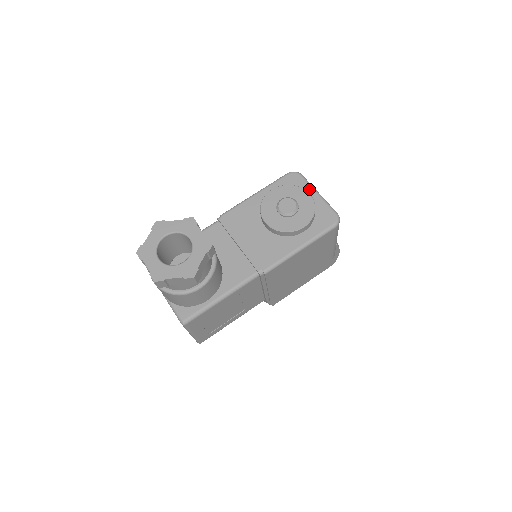
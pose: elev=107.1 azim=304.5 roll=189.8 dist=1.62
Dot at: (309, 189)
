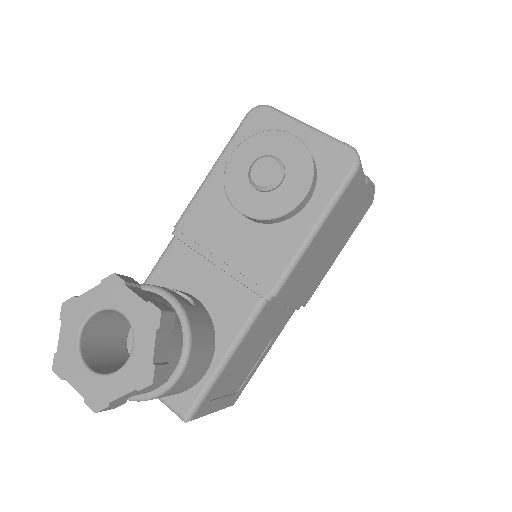
Dot at: (290, 125)
